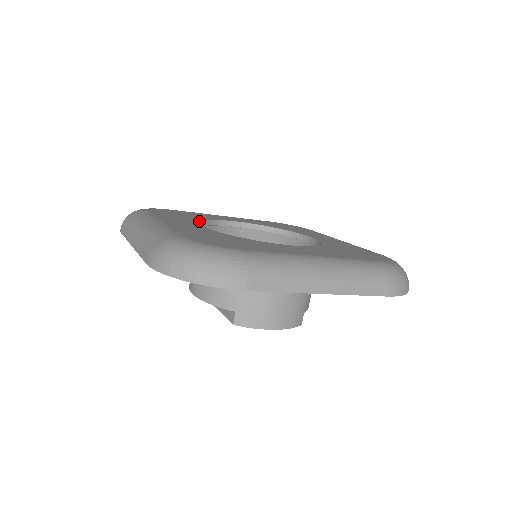
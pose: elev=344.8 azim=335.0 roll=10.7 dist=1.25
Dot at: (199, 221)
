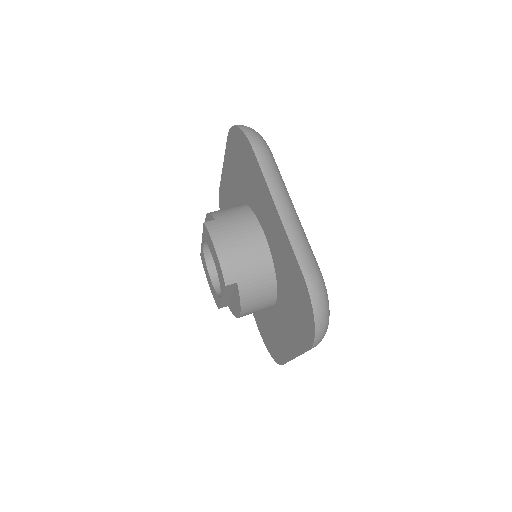
Dot at: occluded
